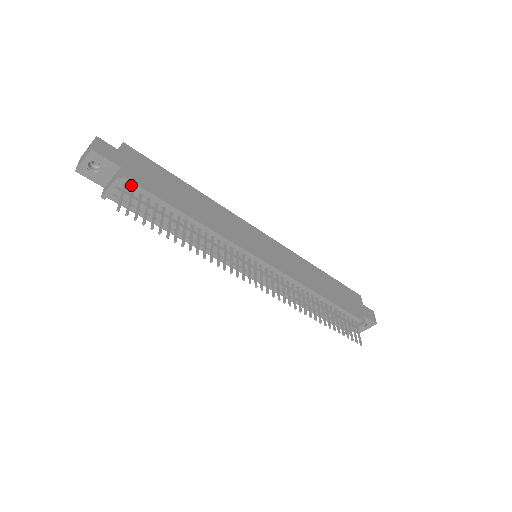
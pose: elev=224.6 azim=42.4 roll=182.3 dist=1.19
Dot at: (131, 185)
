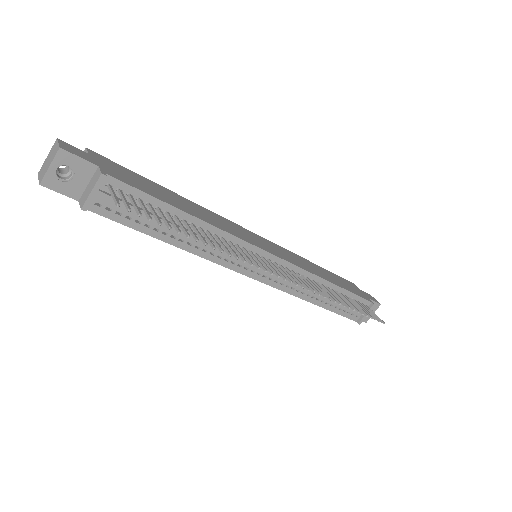
Dot at: (116, 184)
